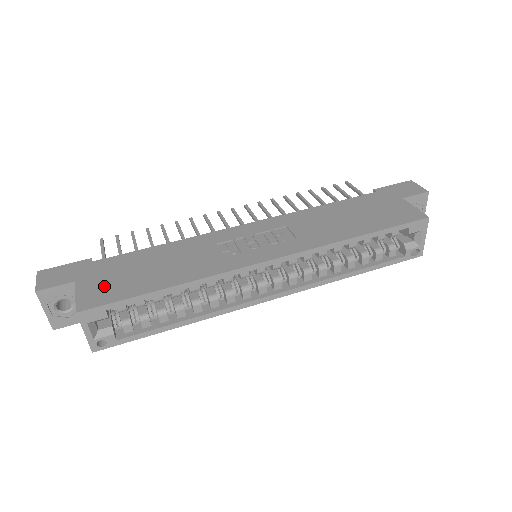
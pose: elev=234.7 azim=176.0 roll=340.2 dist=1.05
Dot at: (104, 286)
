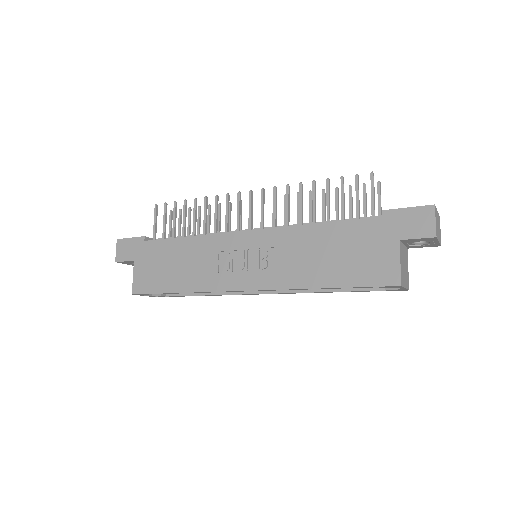
Dot at: (147, 274)
